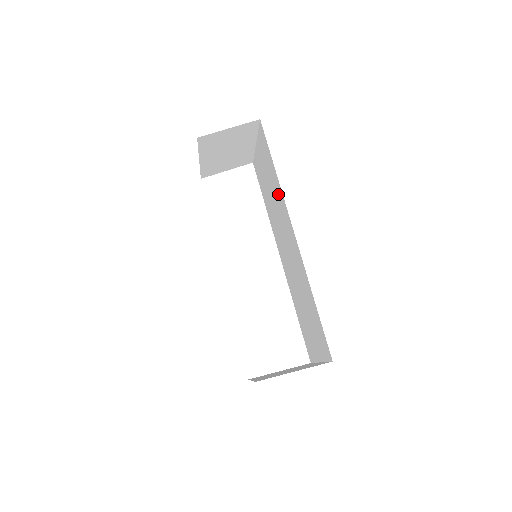
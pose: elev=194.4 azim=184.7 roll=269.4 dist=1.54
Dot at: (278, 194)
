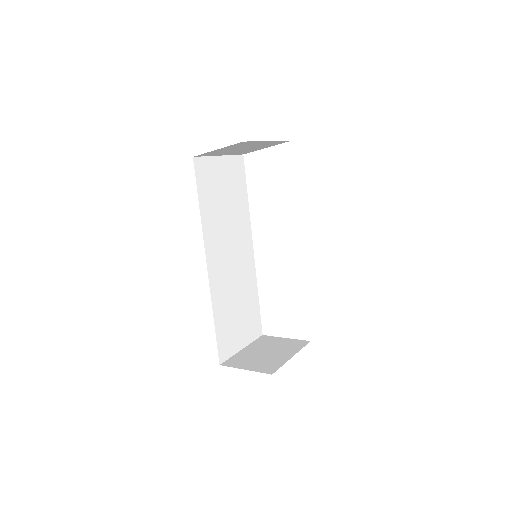
Dot at: occluded
